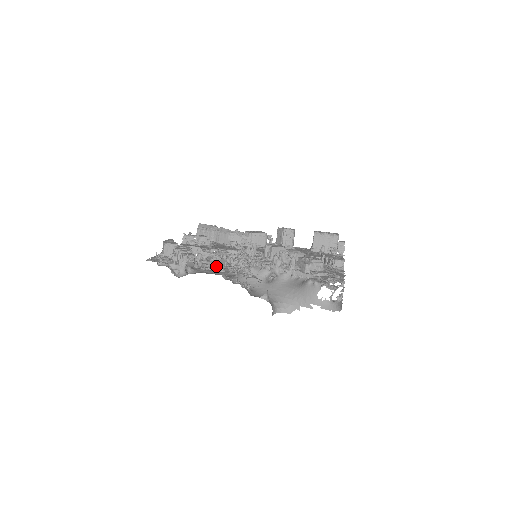
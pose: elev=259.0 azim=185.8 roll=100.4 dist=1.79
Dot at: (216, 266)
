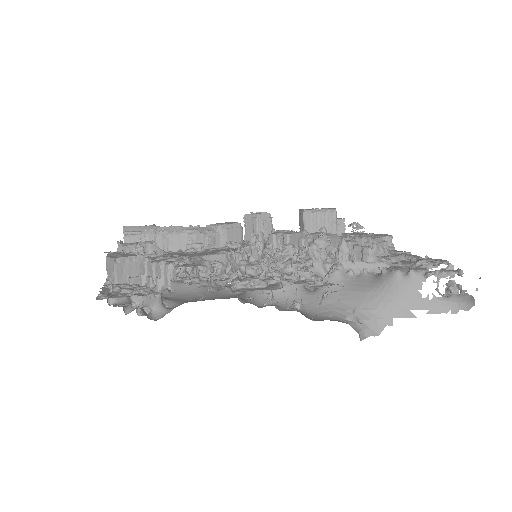
Dot at: occluded
